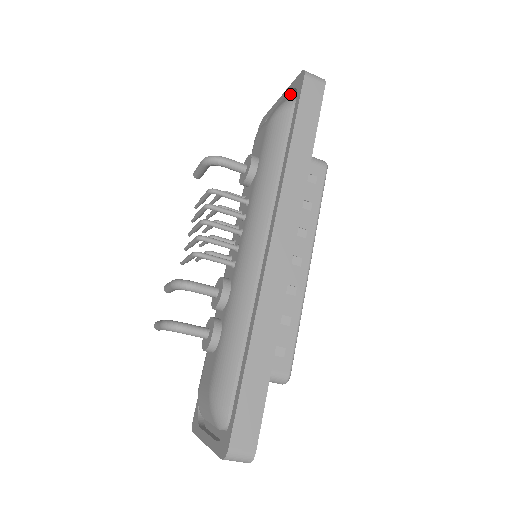
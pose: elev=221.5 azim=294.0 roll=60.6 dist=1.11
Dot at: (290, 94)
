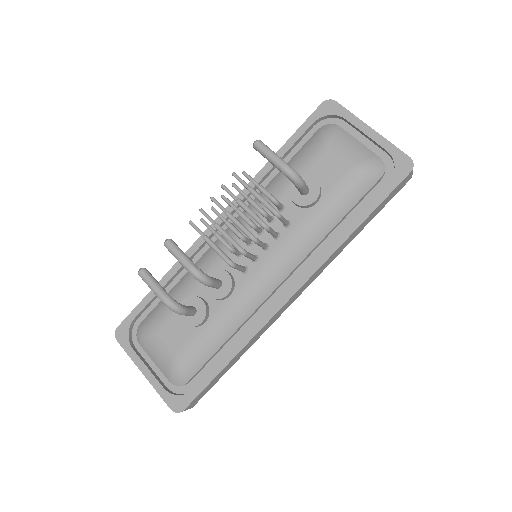
Dot at: (383, 148)
